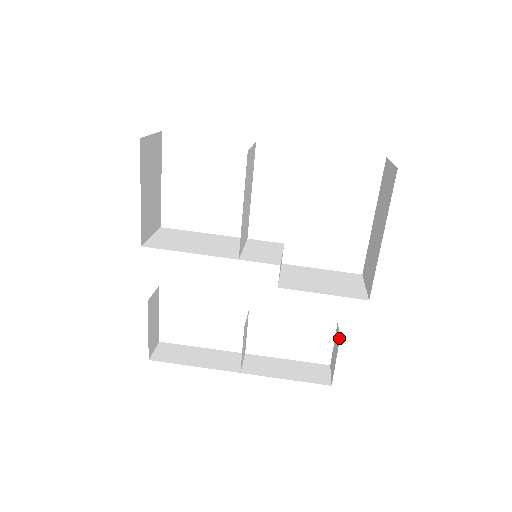
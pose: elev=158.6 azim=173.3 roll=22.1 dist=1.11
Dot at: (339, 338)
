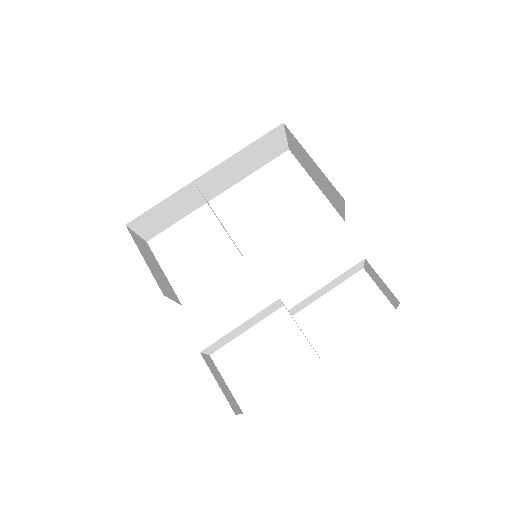
Dot at: (365, 260)
